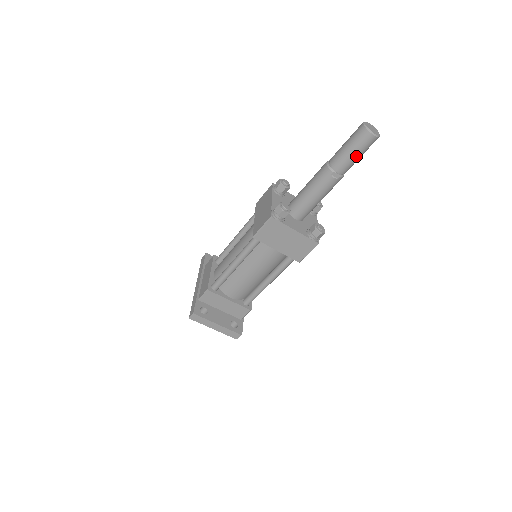
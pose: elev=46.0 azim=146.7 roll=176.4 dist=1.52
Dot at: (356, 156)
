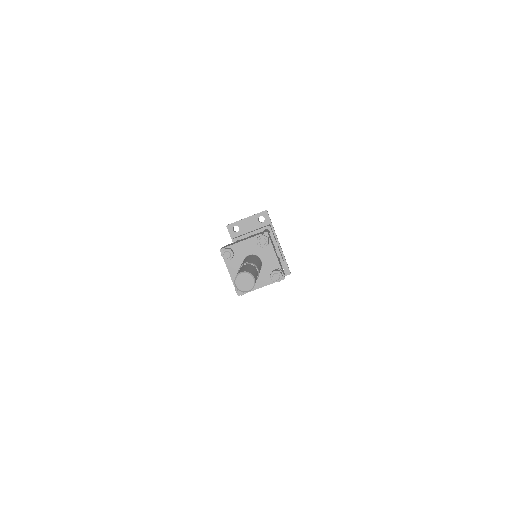
Dot at: occluded
